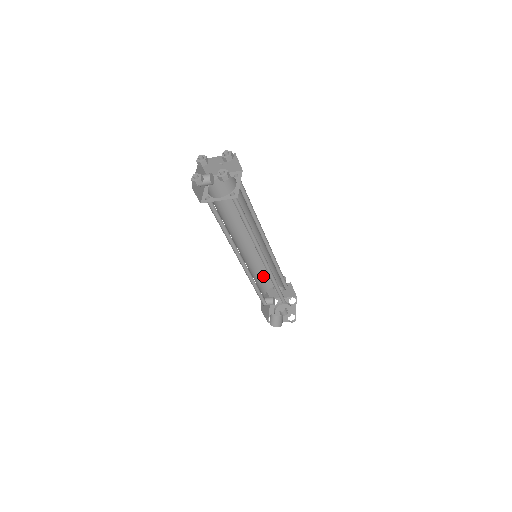
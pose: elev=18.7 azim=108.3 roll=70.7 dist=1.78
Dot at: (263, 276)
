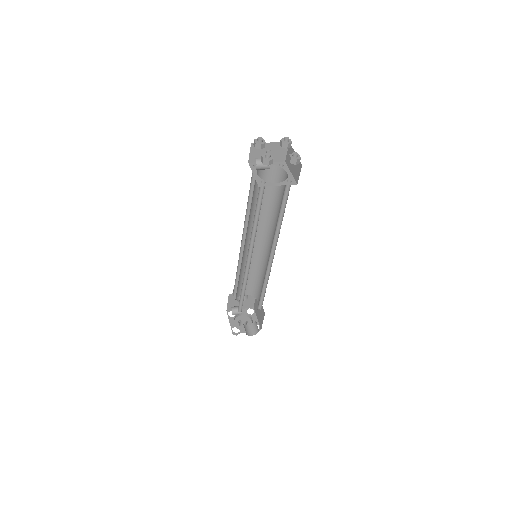
Dot at: (240, 282)
